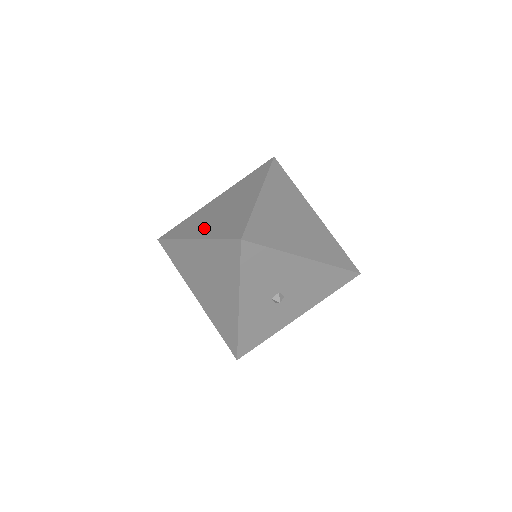
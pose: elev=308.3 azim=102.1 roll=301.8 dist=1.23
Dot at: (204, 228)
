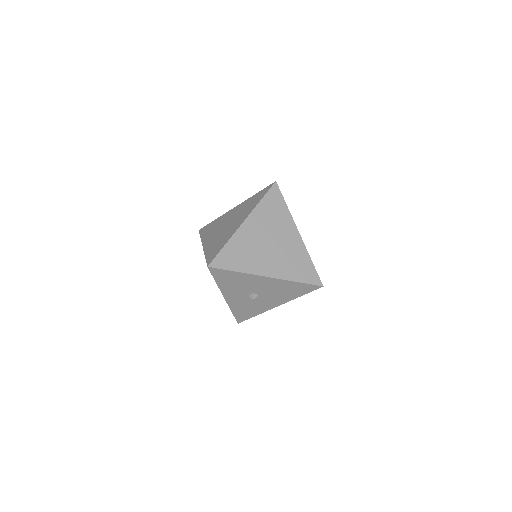
Dot at: (211, 239)
